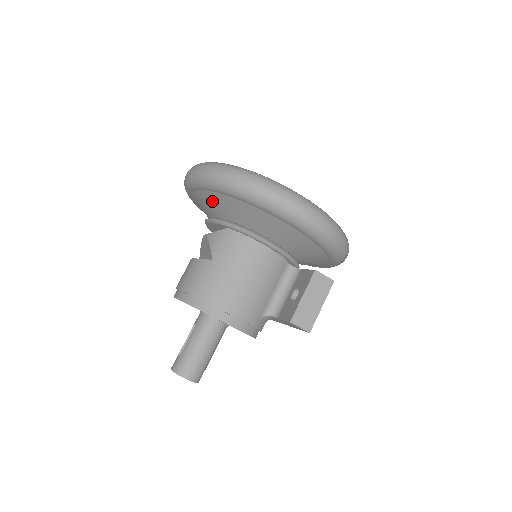
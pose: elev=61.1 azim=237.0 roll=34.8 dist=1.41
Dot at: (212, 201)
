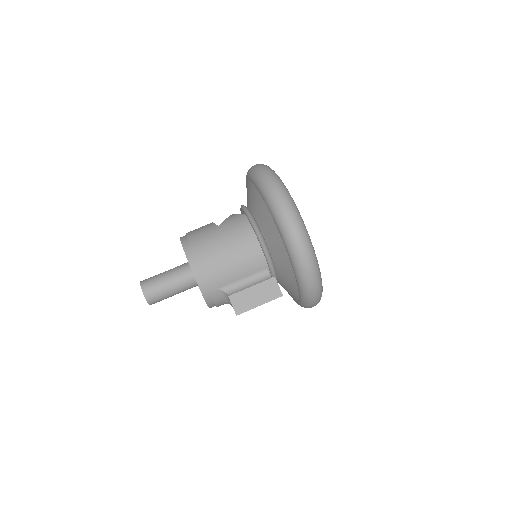
Dot at: (250, 191)
